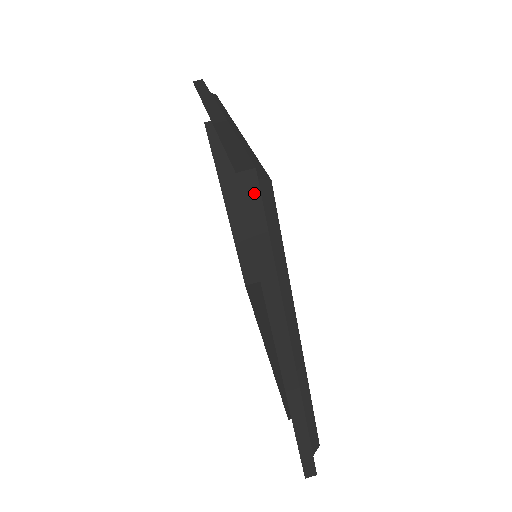
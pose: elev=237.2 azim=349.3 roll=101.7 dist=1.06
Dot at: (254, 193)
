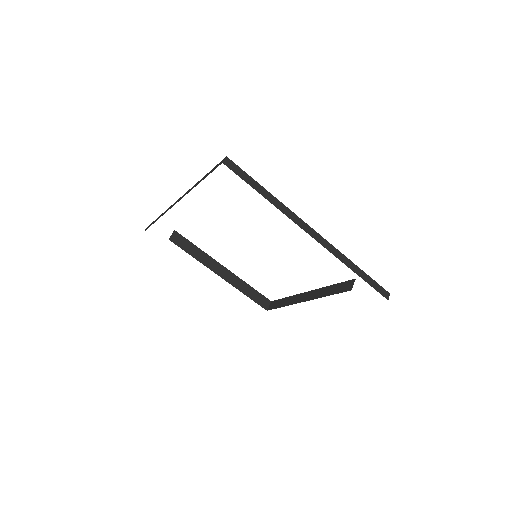
Dot at: (234, 166)
